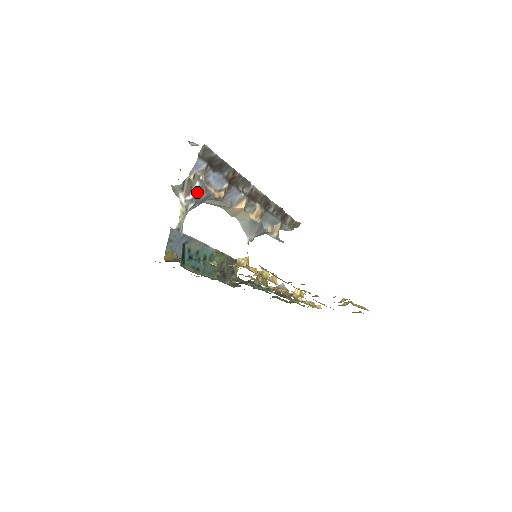
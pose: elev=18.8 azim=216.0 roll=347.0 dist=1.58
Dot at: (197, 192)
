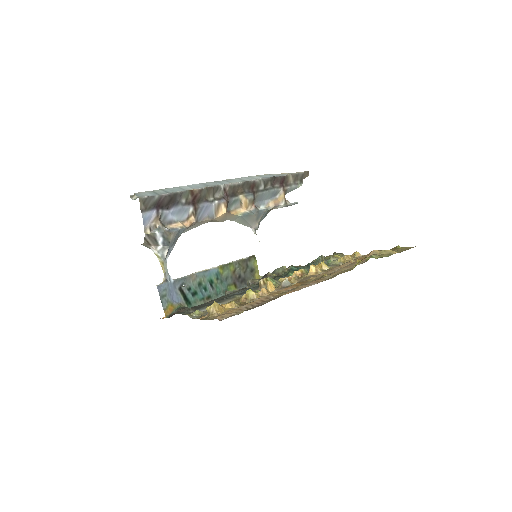
Dot at: (163, 239)
